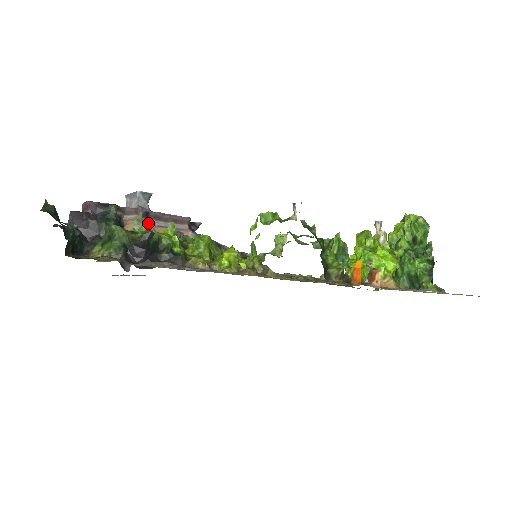
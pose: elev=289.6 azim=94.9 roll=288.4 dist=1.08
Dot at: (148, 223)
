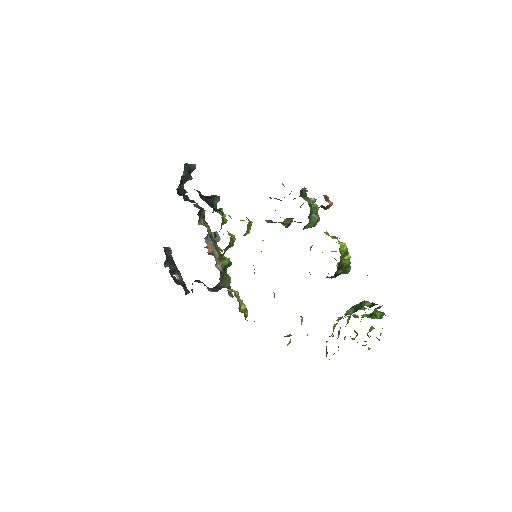
Dot at: (210, 231)
